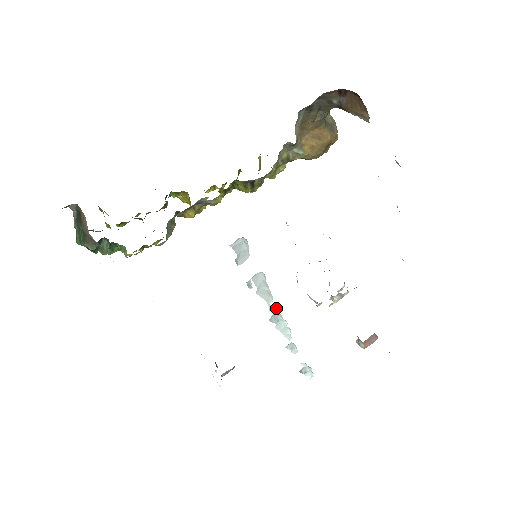
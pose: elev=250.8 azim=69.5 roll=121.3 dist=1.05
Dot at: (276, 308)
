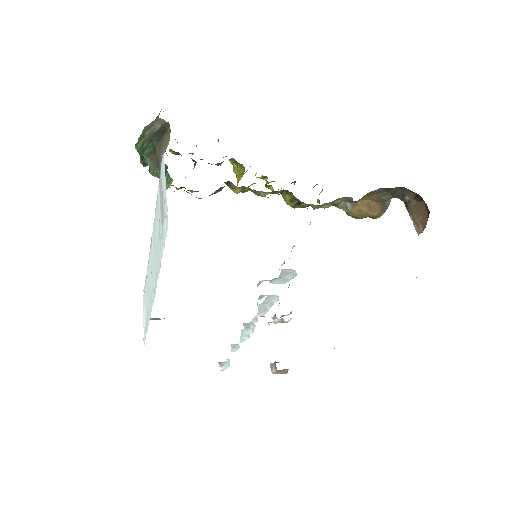
Dot at: occluded
